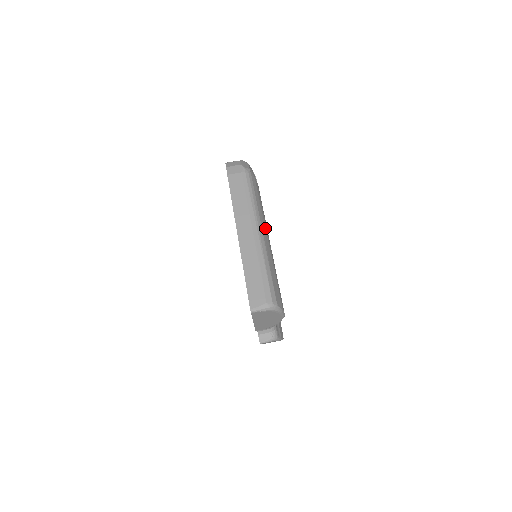
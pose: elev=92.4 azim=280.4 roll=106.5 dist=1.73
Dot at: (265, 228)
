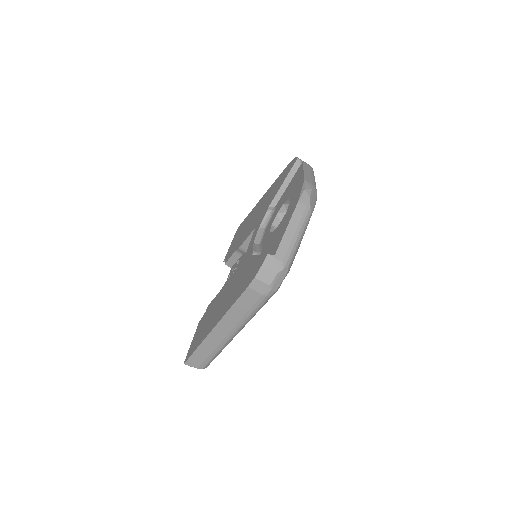
Dot at: occluded
